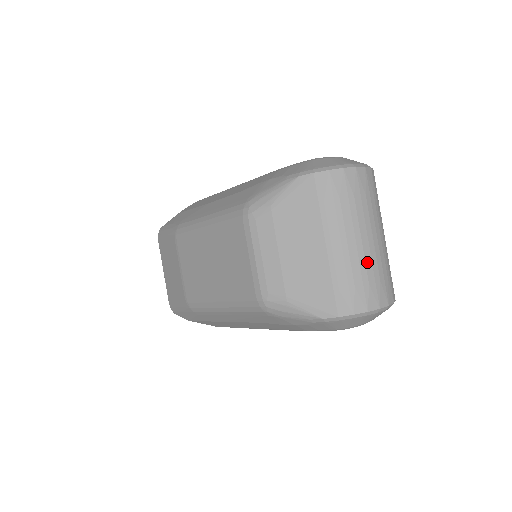
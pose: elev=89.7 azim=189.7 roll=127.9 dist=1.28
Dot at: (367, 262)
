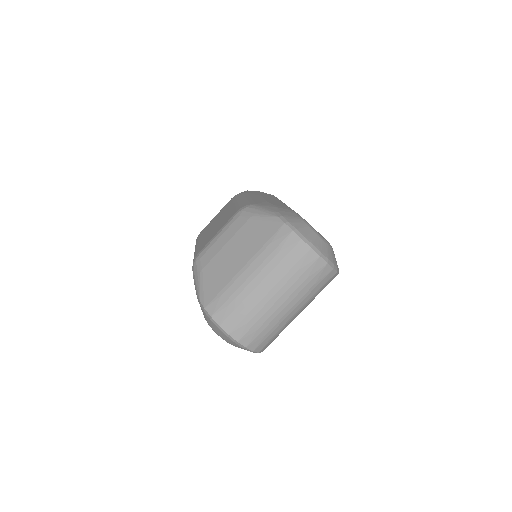
Dot at: (252, 302)
